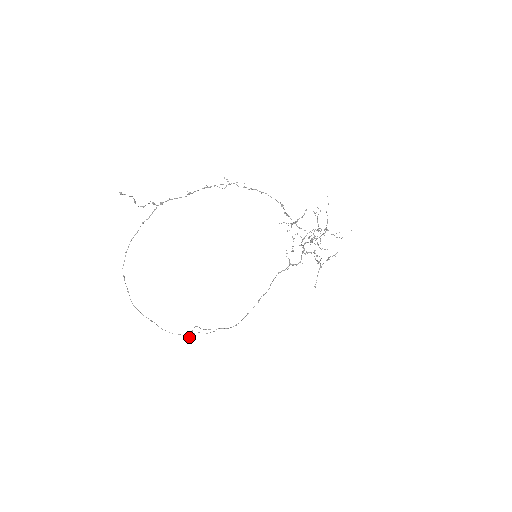
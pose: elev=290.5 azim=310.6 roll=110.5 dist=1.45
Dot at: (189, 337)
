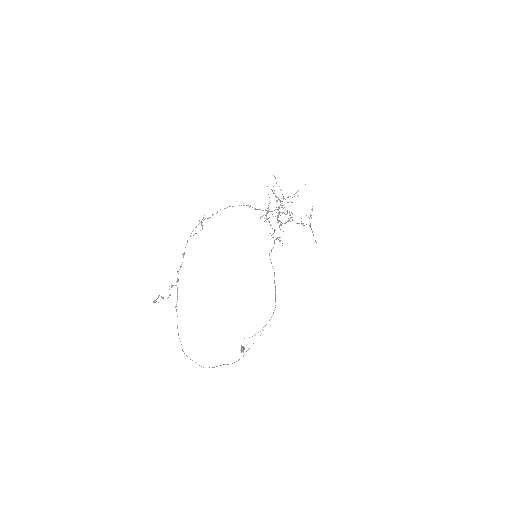
Dot at: (243, 351)
